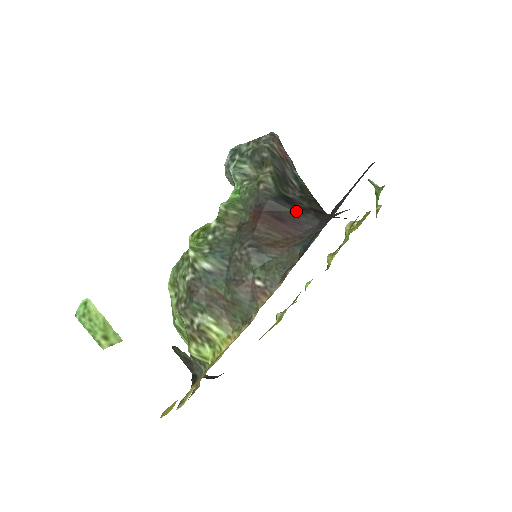
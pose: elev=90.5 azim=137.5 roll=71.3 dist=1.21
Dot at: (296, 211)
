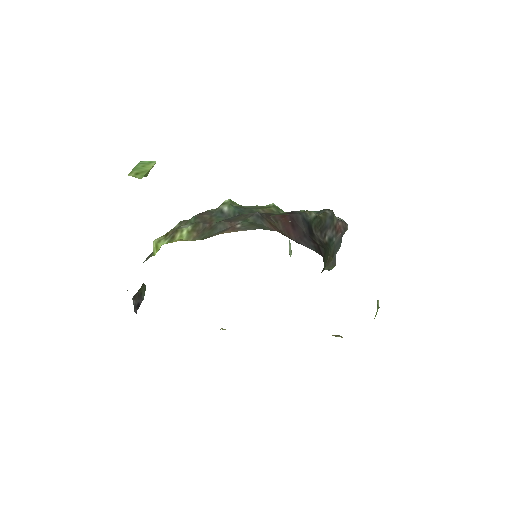
Dot at: (307, 235)
